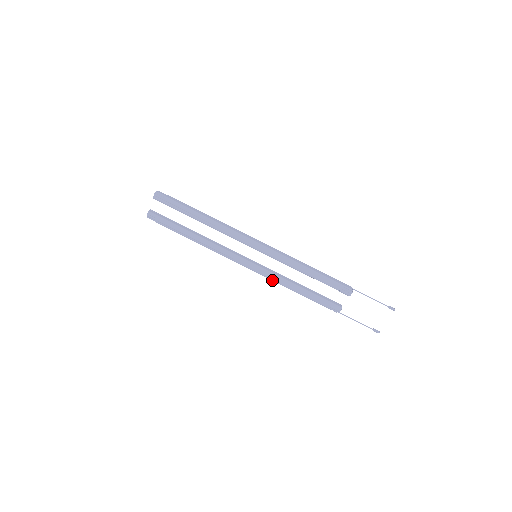
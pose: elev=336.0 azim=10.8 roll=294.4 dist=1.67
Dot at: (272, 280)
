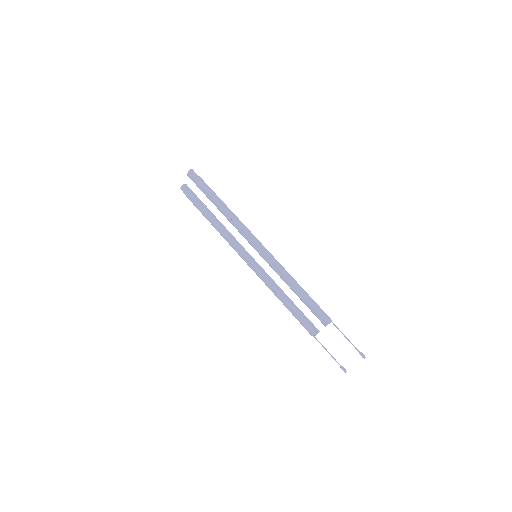
Dot at: occluded
